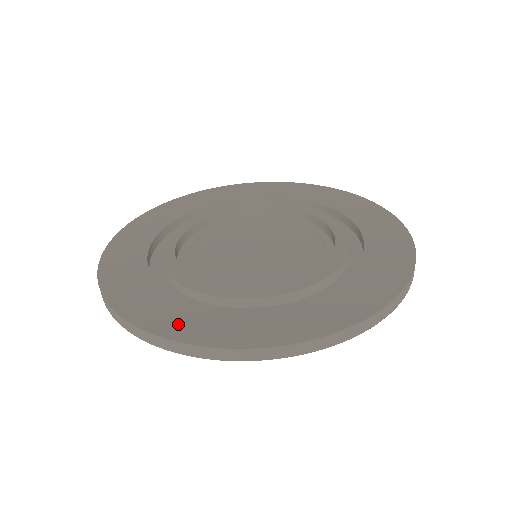
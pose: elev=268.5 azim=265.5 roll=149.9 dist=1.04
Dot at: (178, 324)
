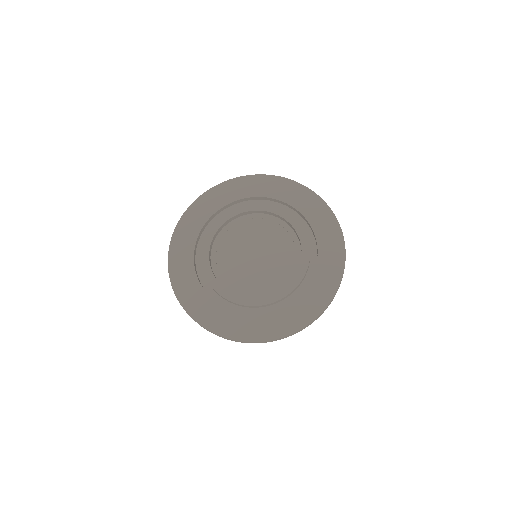
Dot at: (221, 325)
